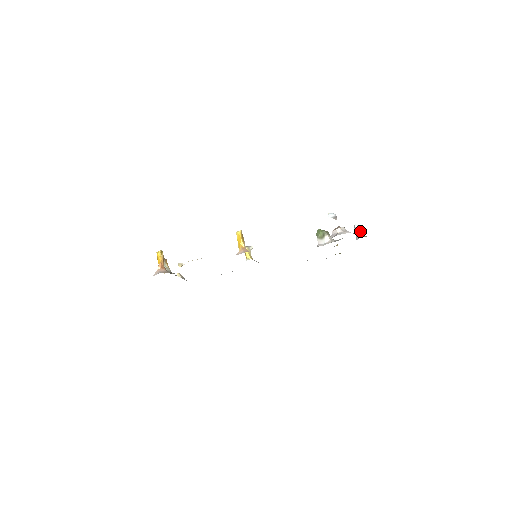
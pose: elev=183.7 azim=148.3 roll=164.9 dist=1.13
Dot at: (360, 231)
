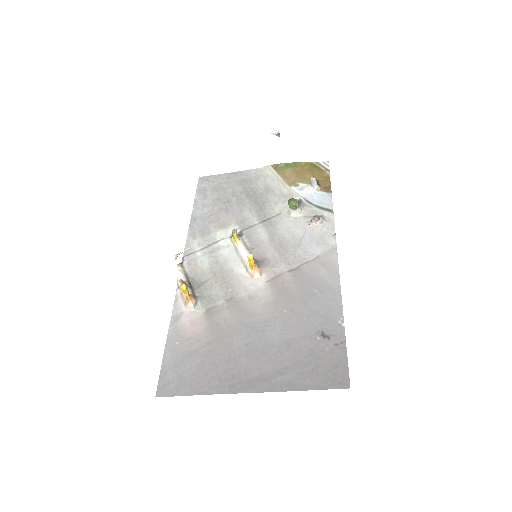
Dot at: occluded
